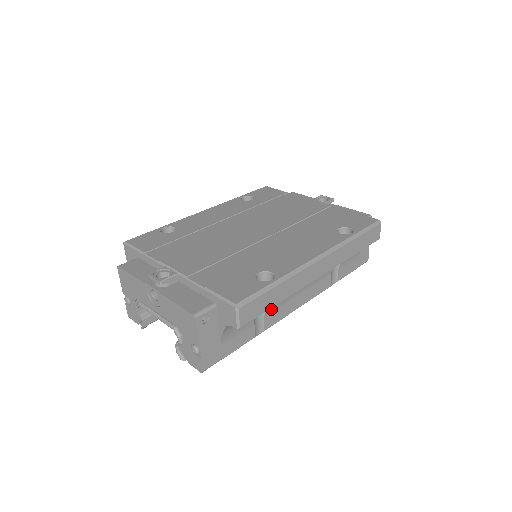
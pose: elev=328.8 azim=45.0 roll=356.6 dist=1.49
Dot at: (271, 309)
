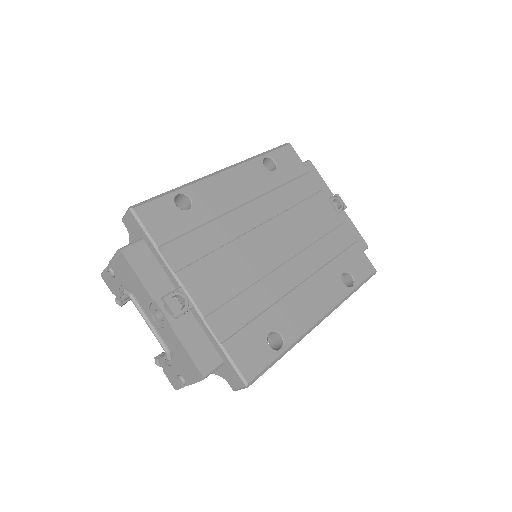
Dot at: occluded
